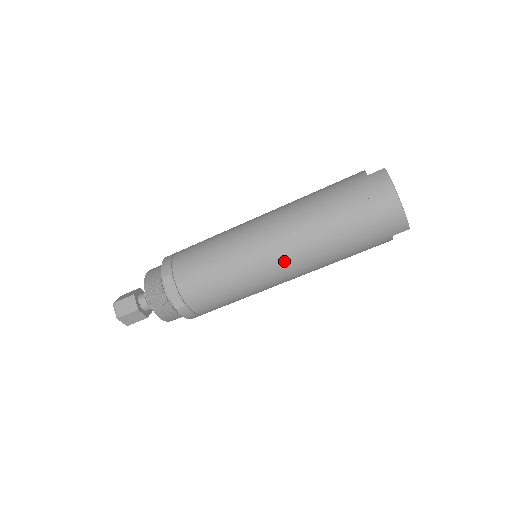
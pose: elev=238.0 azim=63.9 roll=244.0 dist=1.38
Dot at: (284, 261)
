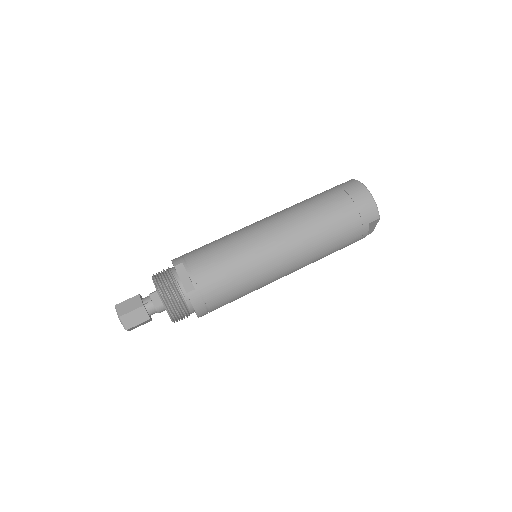
Dot at: (286, 241)
